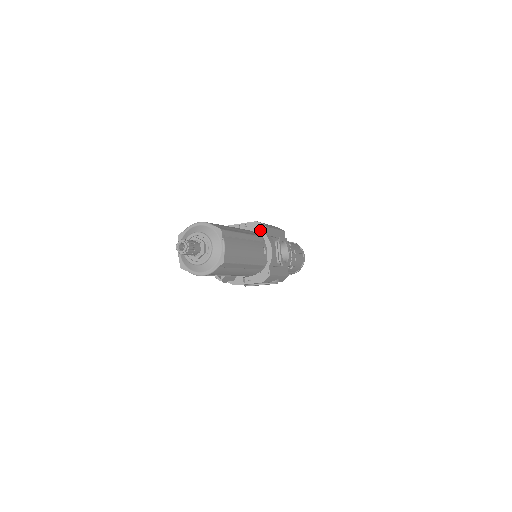
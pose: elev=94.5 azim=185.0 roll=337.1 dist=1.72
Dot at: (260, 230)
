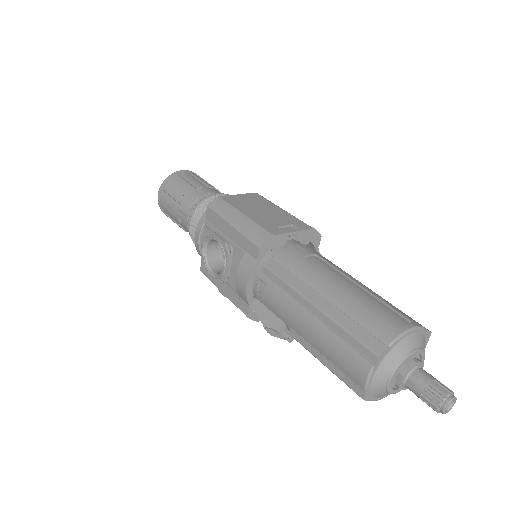
Dot at: (314, 241)
